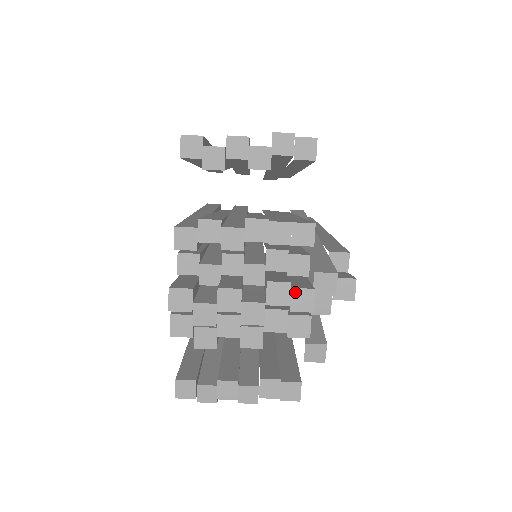
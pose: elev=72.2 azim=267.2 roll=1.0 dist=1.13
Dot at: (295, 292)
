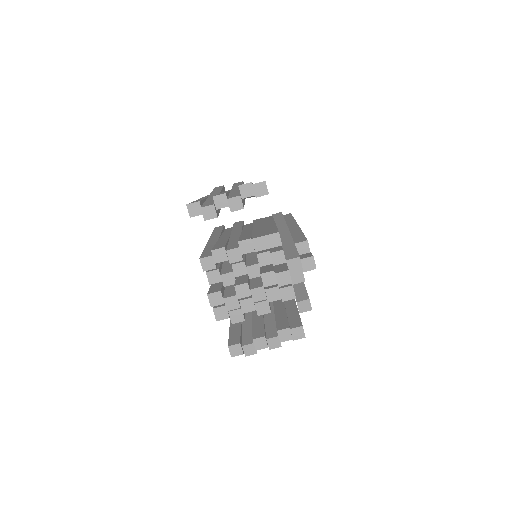
Dot at: (278, 275)
